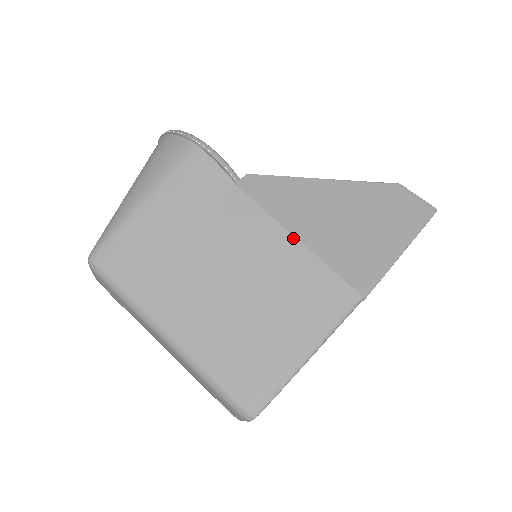
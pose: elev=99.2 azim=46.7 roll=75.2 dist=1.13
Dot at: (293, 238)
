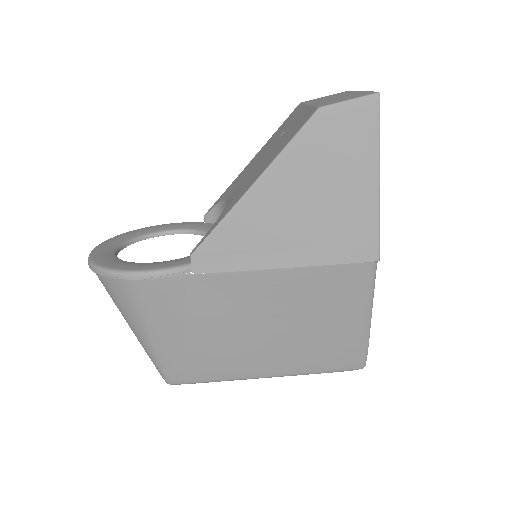
Dot at: (280, 271)
